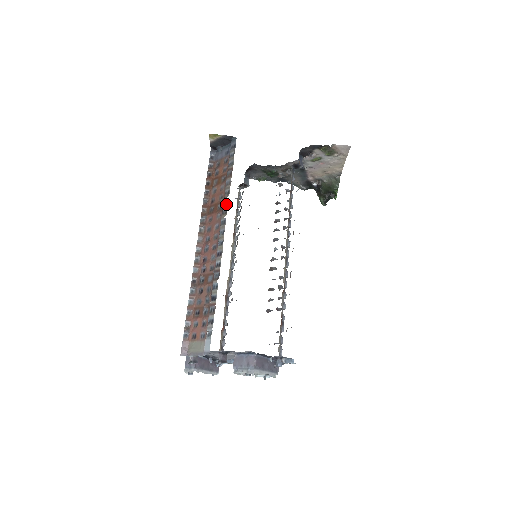
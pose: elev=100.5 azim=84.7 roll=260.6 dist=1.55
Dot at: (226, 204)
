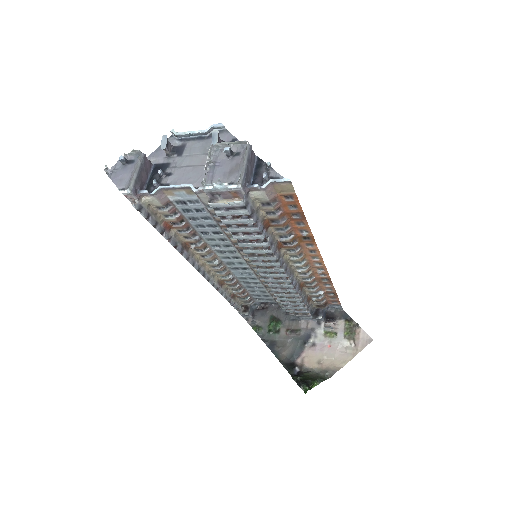
Dot at: occluded
